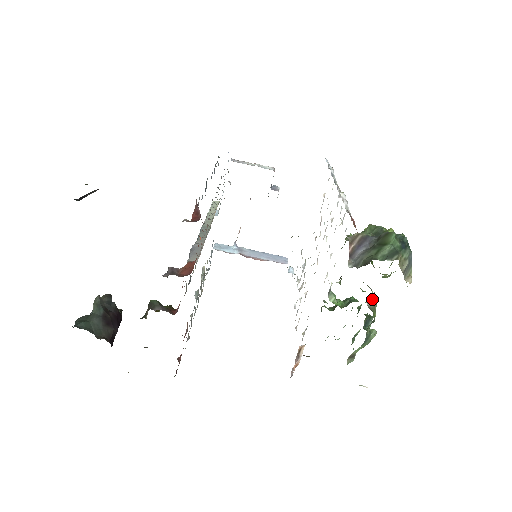
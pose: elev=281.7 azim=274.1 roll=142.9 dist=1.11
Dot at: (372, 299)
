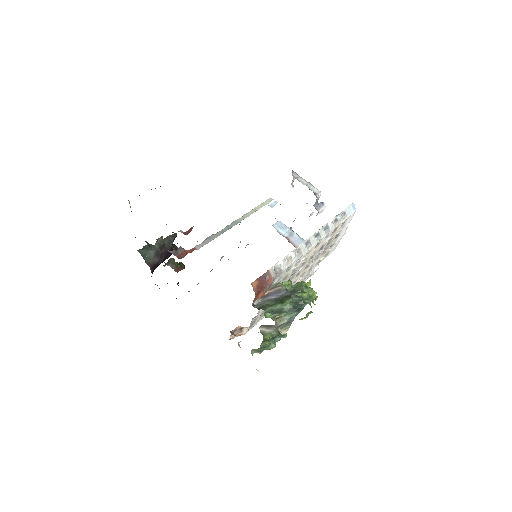
Dot at: (269, 328)
